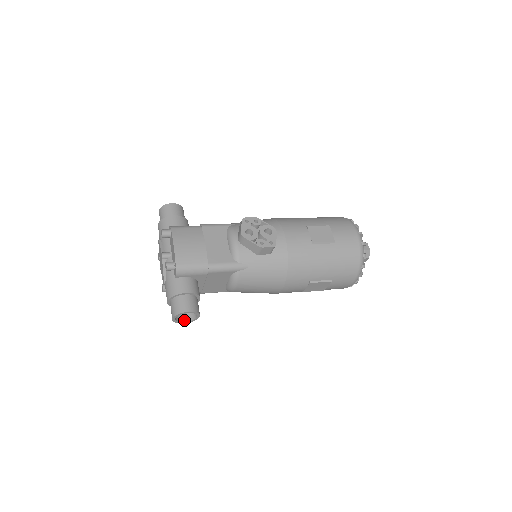
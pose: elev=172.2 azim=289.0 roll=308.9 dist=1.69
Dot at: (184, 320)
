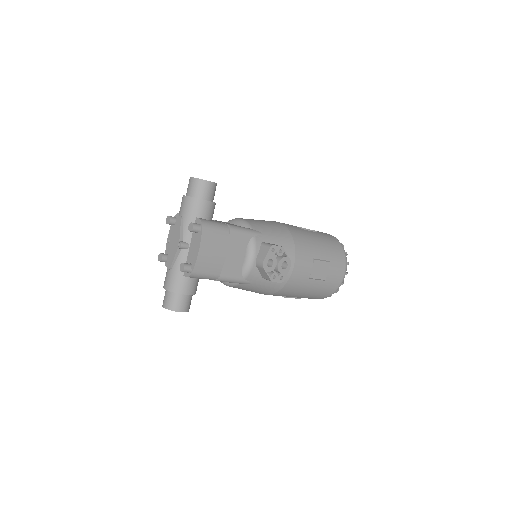
Dot at: occluded
